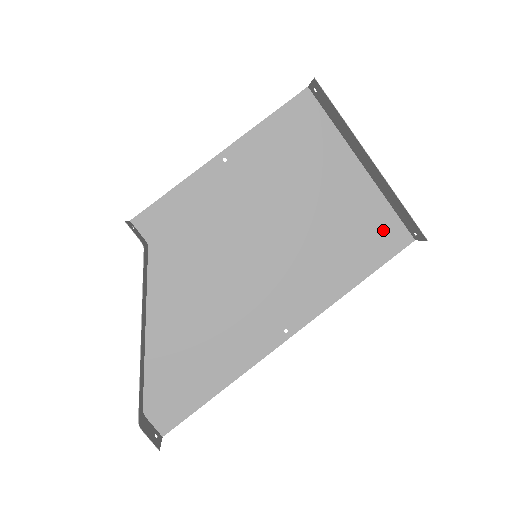
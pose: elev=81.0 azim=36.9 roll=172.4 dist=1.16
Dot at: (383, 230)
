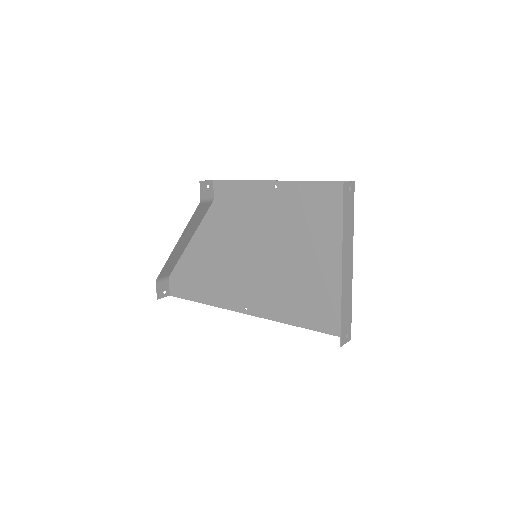
Dot at: (335, 313)
